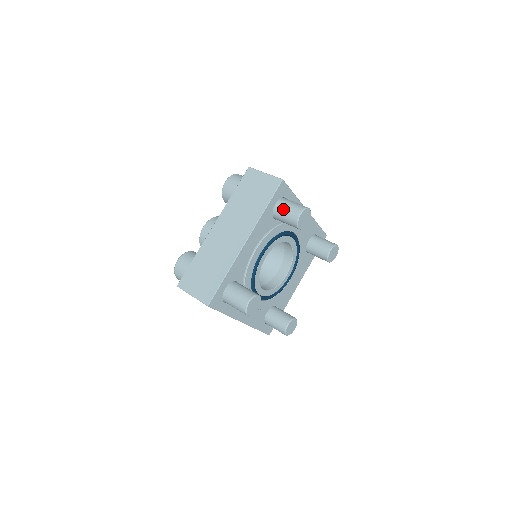
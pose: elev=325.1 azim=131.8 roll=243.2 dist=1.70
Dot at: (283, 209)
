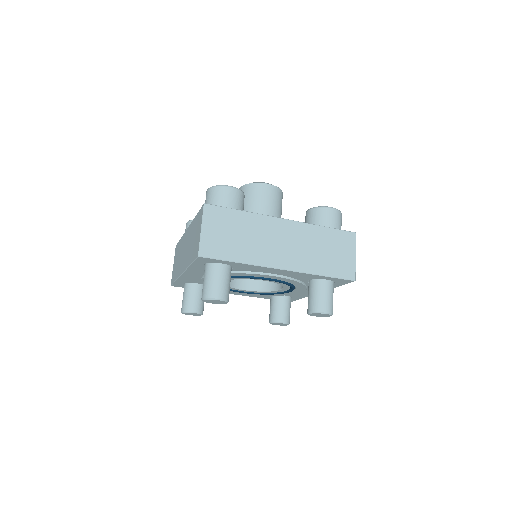
Dot at: (325, 291)
